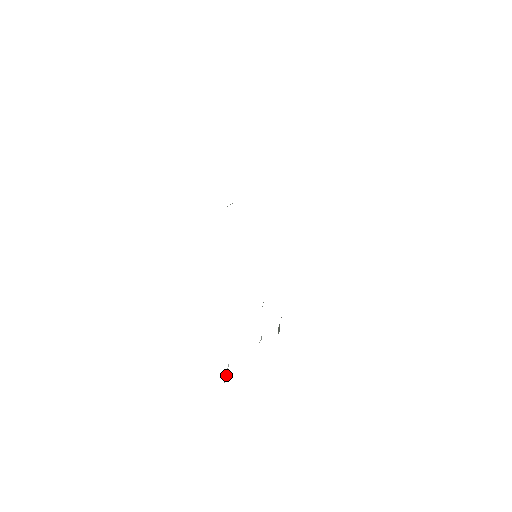
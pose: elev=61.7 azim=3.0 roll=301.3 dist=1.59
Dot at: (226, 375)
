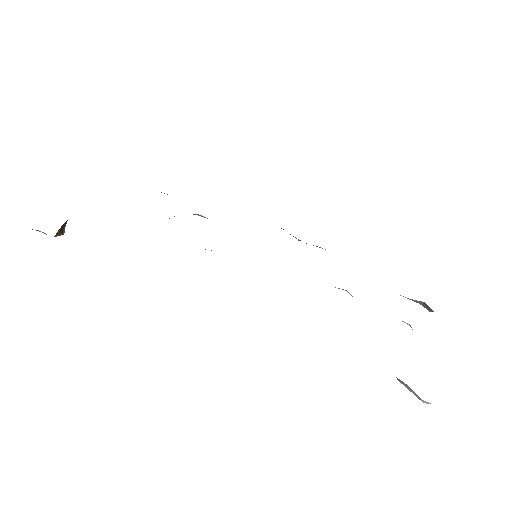
Dot at: (407, 388)
